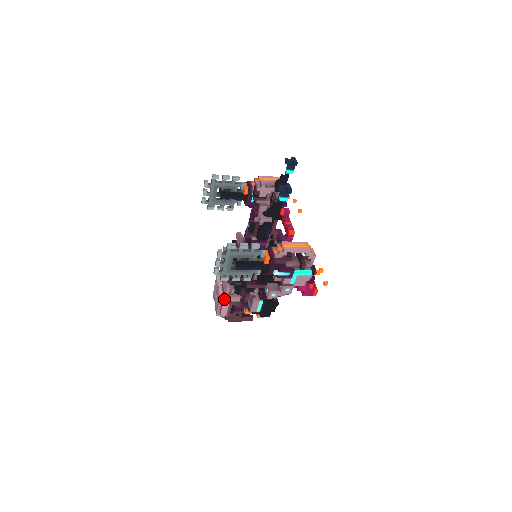
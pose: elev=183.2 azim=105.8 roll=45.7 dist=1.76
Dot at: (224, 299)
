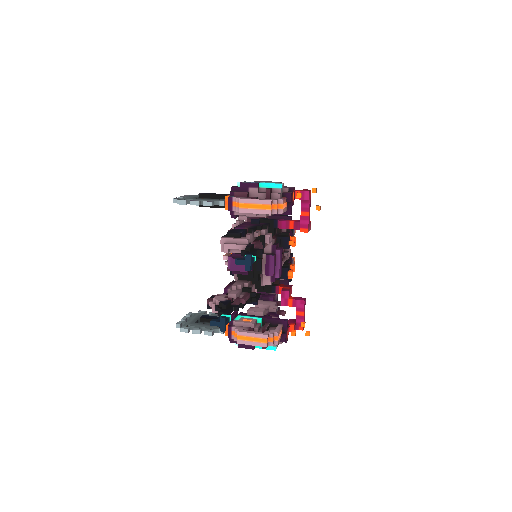
Dot at: occluded
